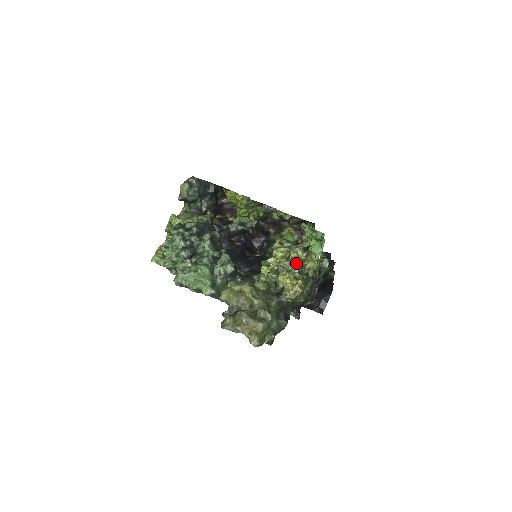
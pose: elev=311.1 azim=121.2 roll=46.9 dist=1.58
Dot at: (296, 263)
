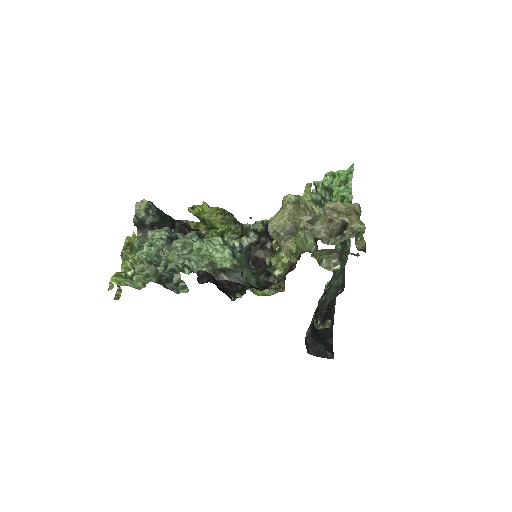
Dot at: occluded
